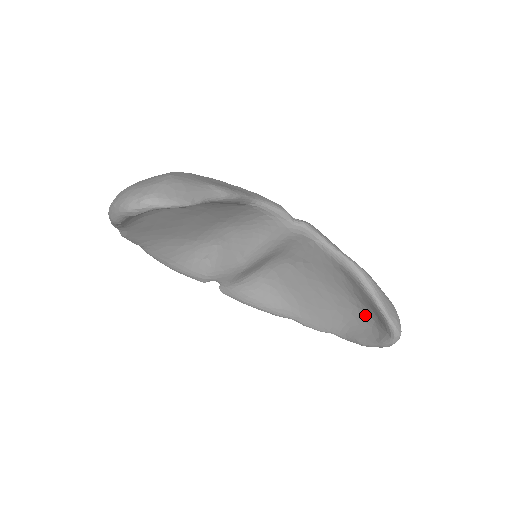
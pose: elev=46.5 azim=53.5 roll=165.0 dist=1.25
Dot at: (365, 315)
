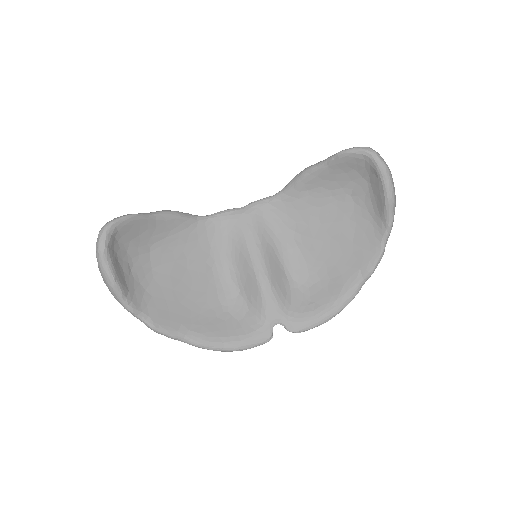
Dot at: (358, 188)
